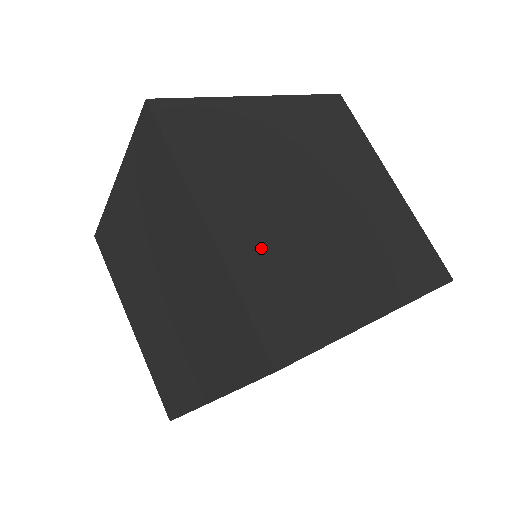
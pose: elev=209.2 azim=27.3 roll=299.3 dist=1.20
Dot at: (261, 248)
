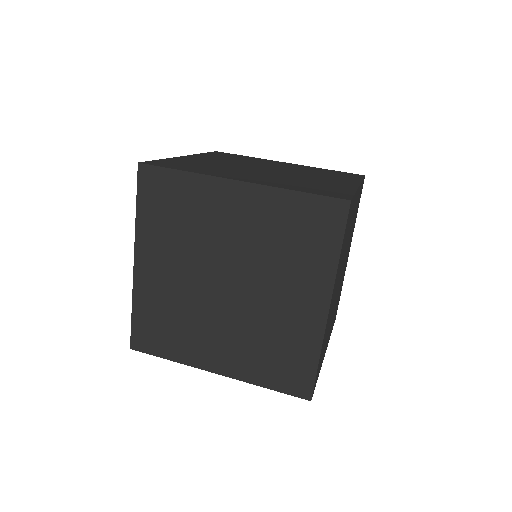
Dot at: (200, 162)
